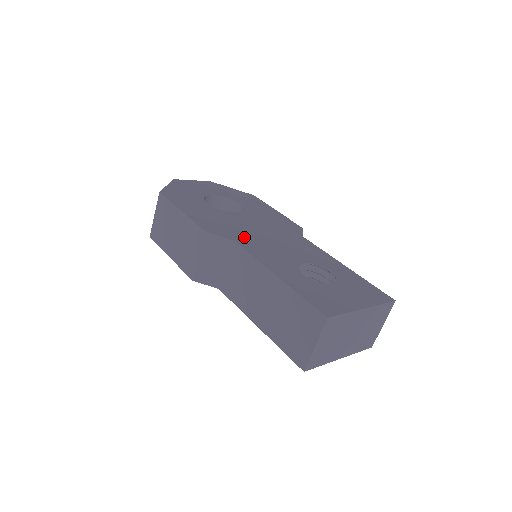
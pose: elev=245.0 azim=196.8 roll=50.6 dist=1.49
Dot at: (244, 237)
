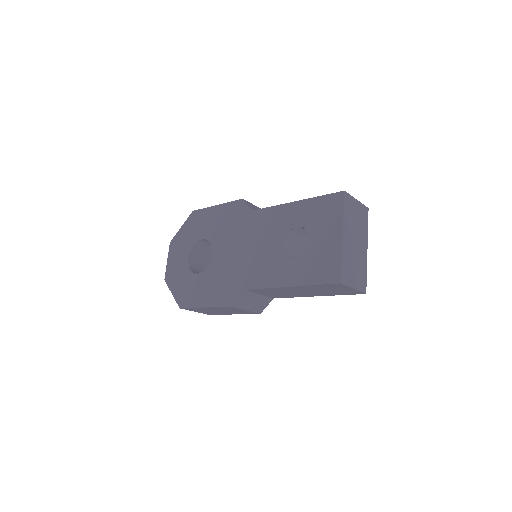
Dot at: (243, 276)
